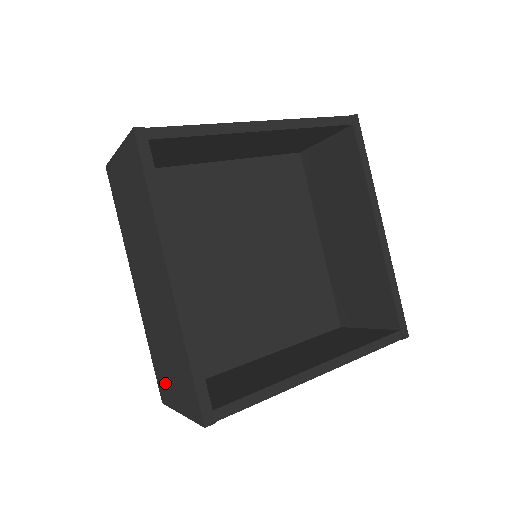
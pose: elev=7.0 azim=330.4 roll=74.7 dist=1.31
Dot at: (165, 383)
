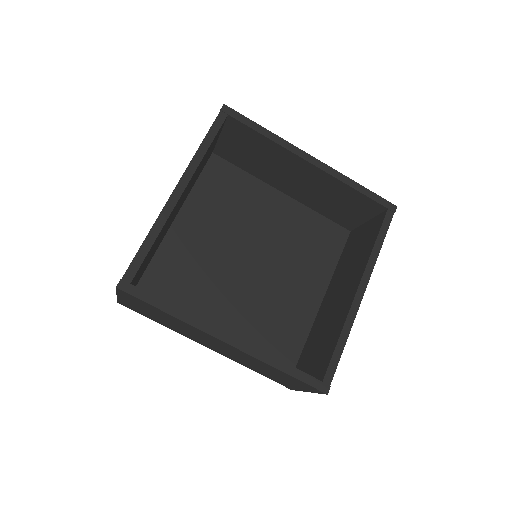
Dot at: (282, 382)
